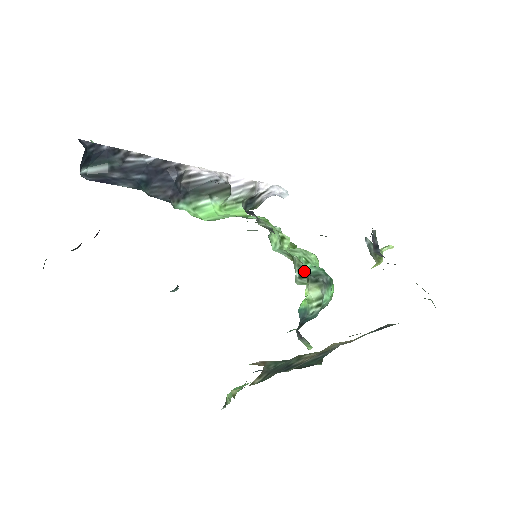
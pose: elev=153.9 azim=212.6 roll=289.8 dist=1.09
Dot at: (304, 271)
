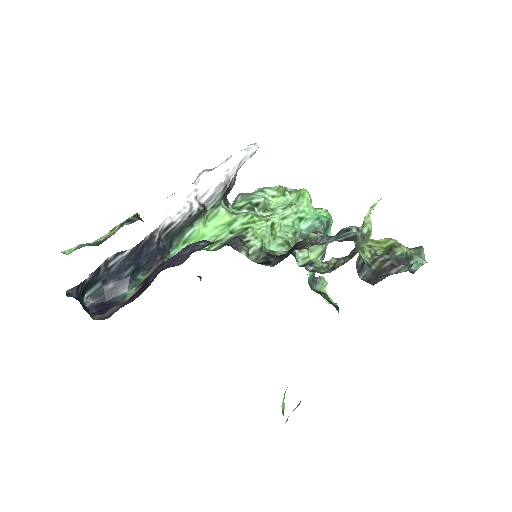
Dot at: occluded
